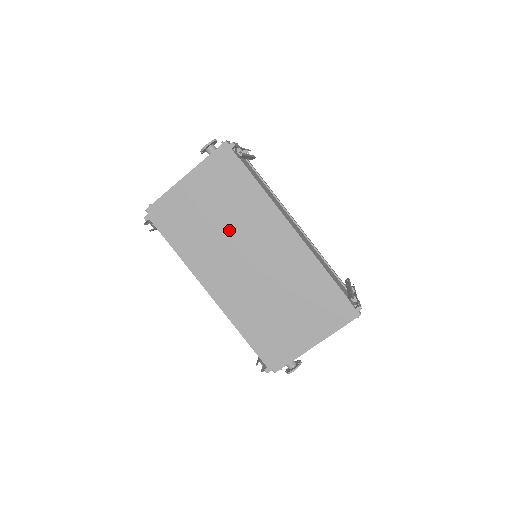
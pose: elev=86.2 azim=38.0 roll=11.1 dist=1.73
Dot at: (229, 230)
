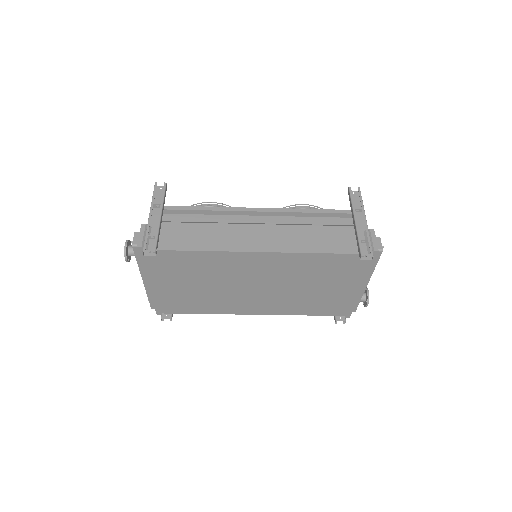
Dot at: (215, 284)
